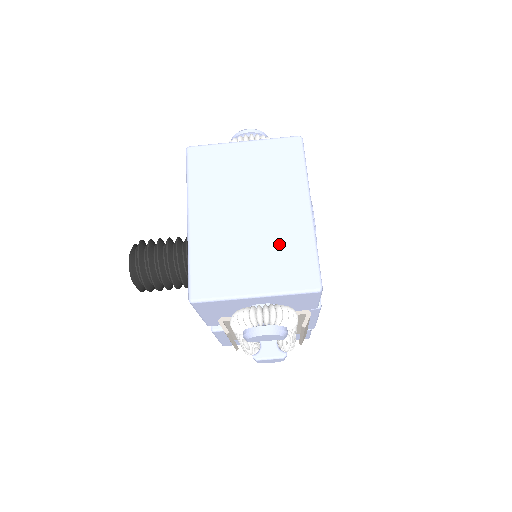
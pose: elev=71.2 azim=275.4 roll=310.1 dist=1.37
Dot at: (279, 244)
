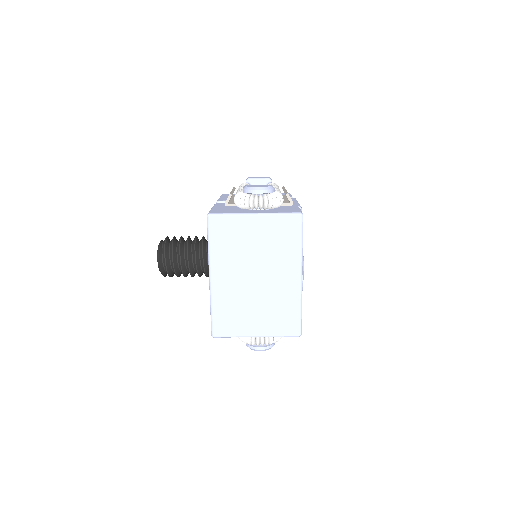
Dot at: (275, 303)
